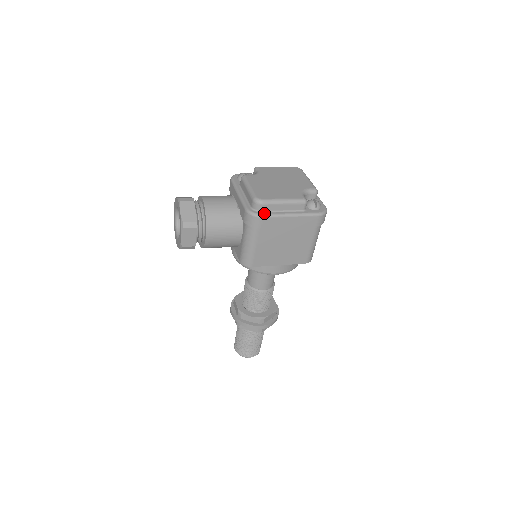
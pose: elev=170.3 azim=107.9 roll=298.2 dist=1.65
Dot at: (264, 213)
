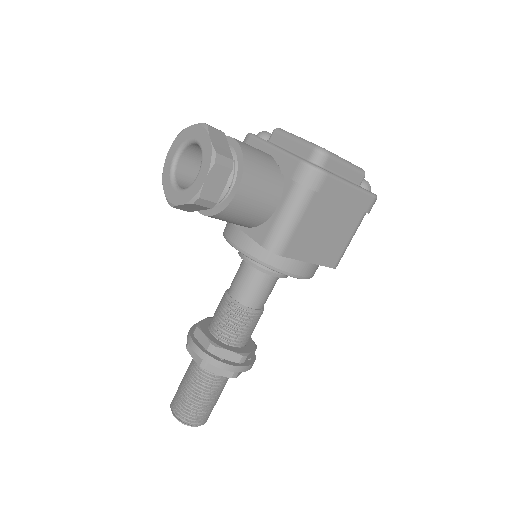
Dot at: (327, 170)
